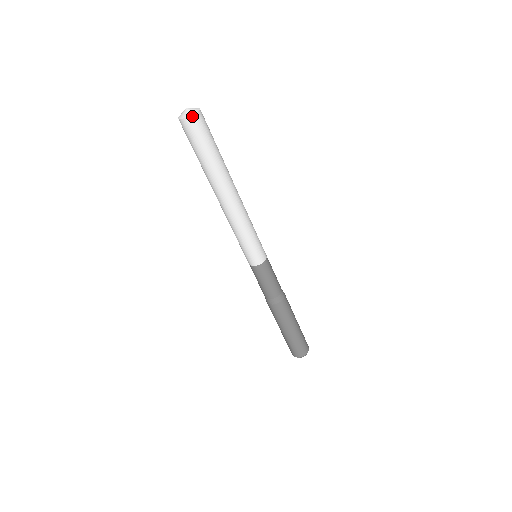
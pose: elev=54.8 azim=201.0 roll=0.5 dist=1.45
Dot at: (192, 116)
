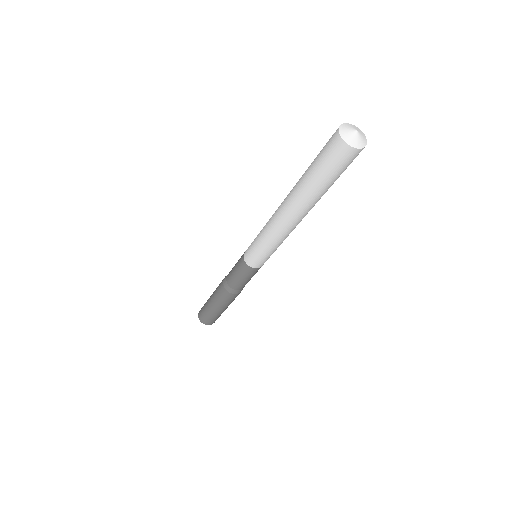
Dot at: (354, 148)
